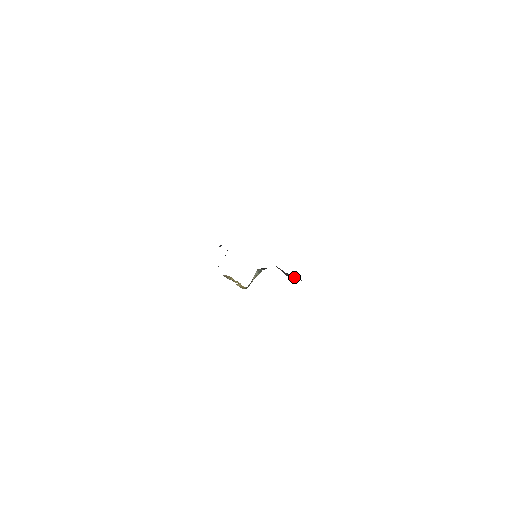
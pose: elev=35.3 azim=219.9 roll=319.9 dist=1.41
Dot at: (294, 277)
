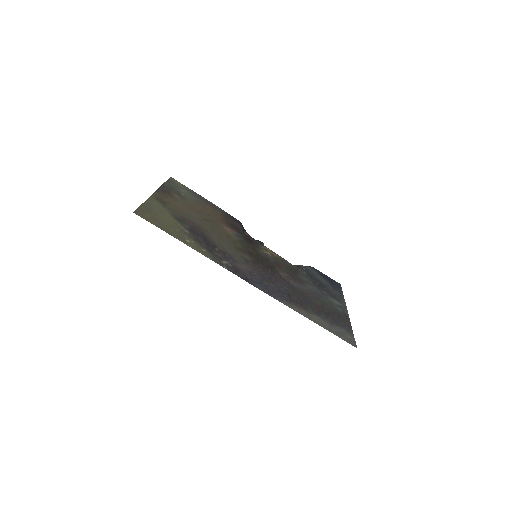
Dot at: (289, 280)
